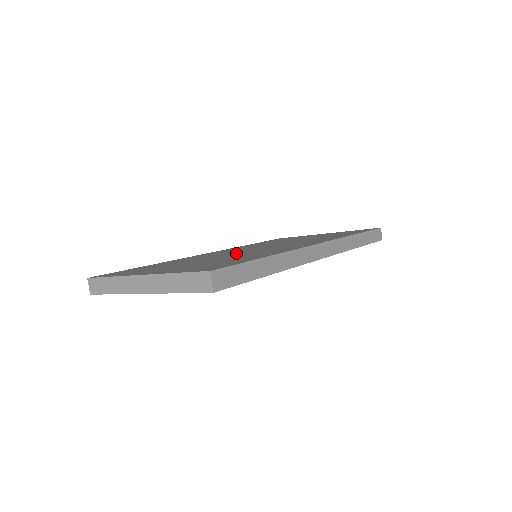
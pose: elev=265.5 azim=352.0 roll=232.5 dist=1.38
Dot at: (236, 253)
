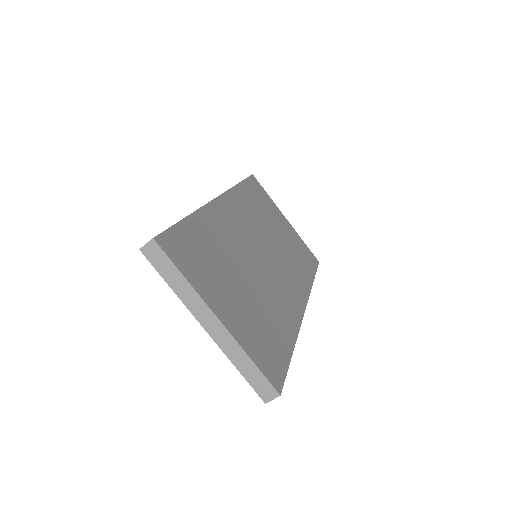
Dot at: (256, 264)
